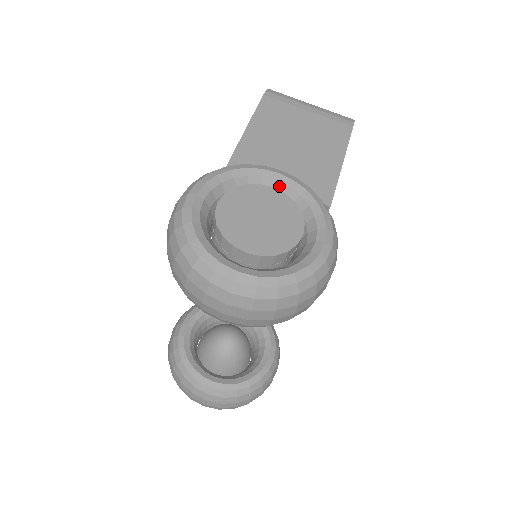
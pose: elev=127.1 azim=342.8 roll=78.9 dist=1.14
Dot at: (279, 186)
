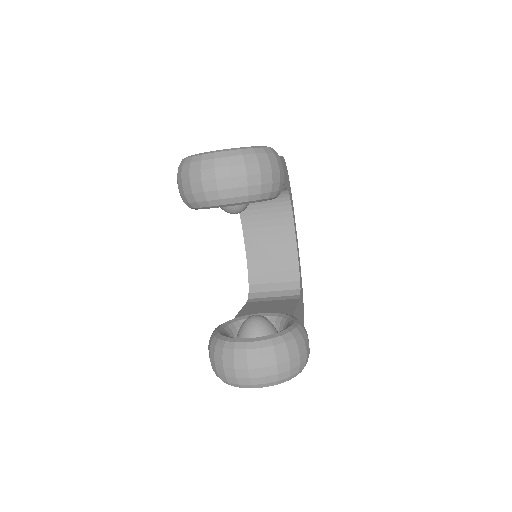
Dot at: occluded
